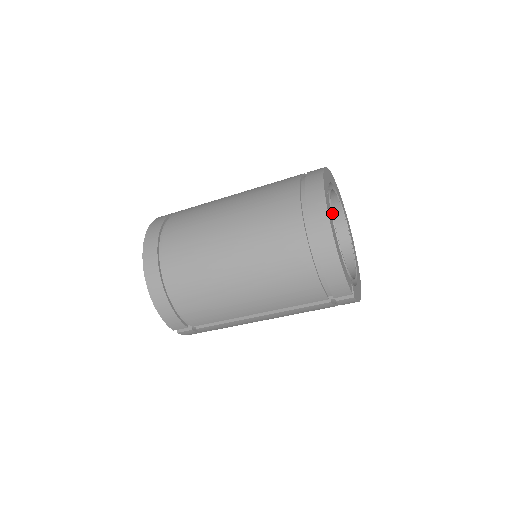
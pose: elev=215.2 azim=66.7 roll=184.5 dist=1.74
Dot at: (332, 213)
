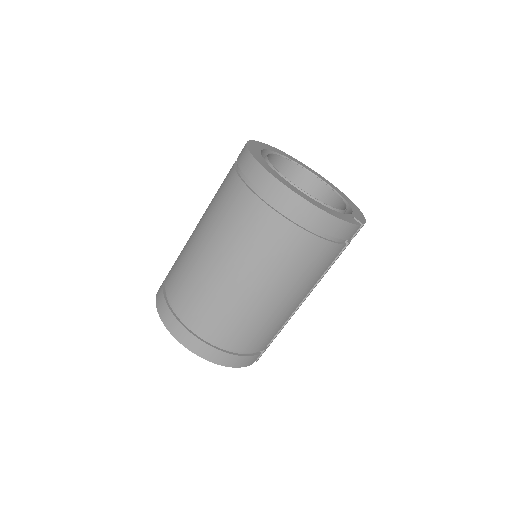
Dot at: (291, 183)
